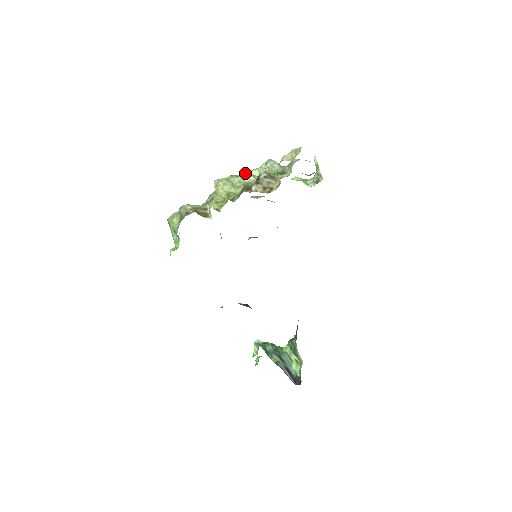
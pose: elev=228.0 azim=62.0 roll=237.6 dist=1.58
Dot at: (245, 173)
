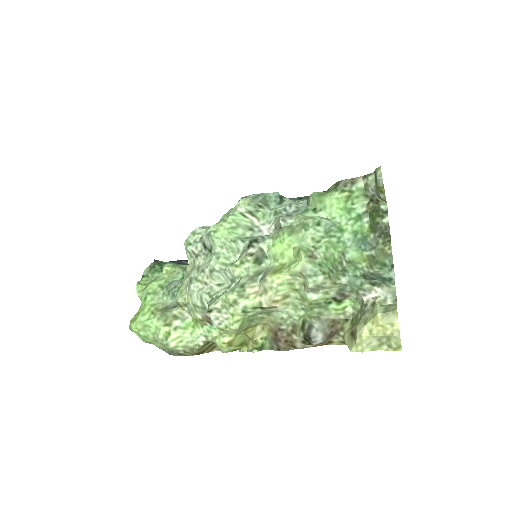
Dot at: (270, 307)
